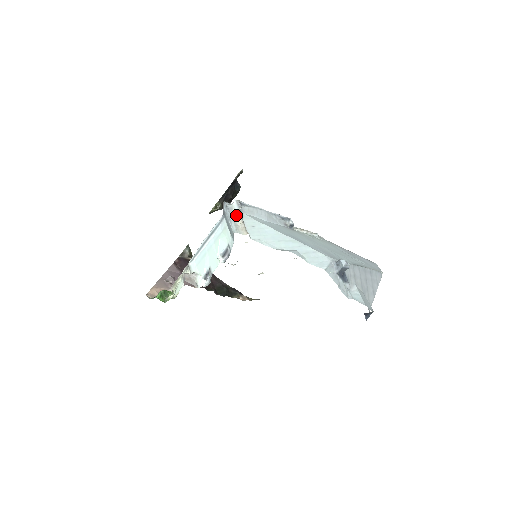
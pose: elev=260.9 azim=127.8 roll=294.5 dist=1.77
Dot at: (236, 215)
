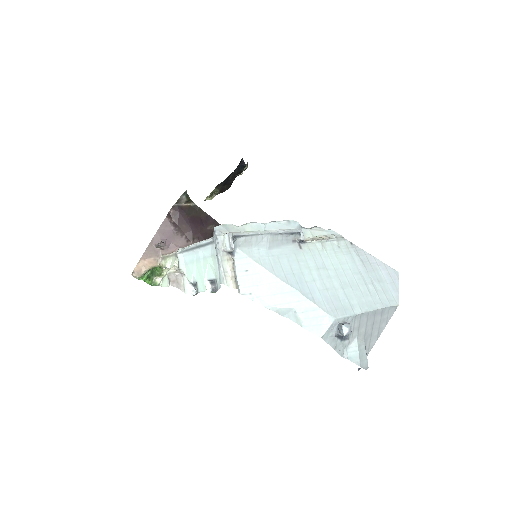
Dot at: (227, 254)
